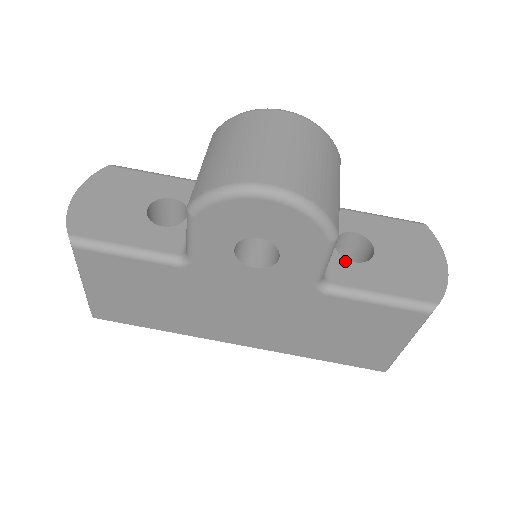
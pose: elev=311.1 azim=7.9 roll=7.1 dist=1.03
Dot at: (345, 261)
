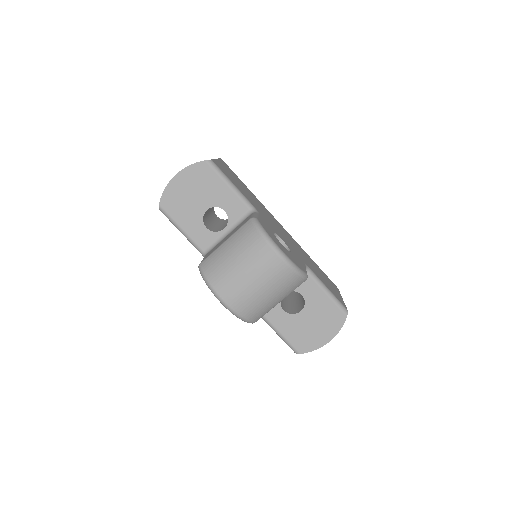
Dot at: (280, 307)
